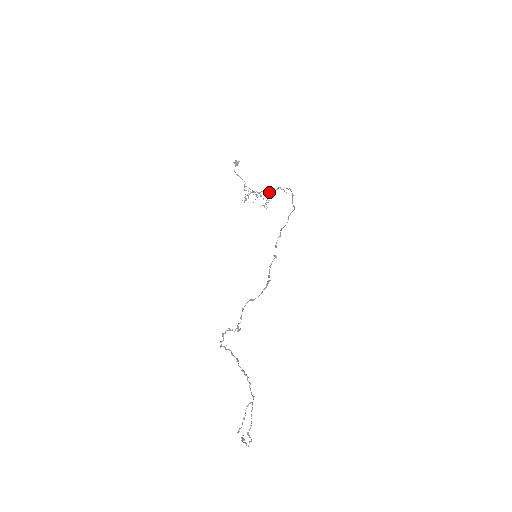
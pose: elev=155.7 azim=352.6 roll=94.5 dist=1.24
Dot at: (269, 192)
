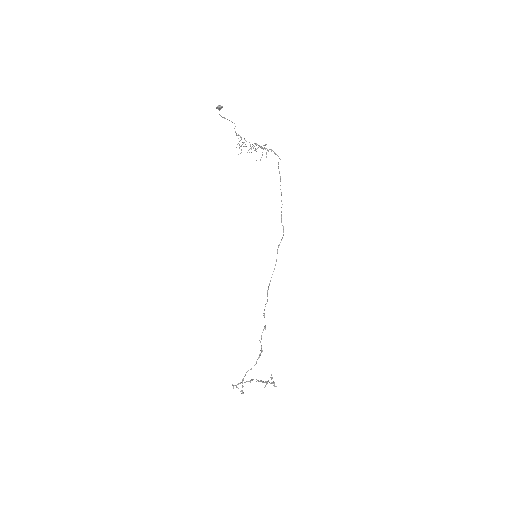
Dot at: (262, 148)
